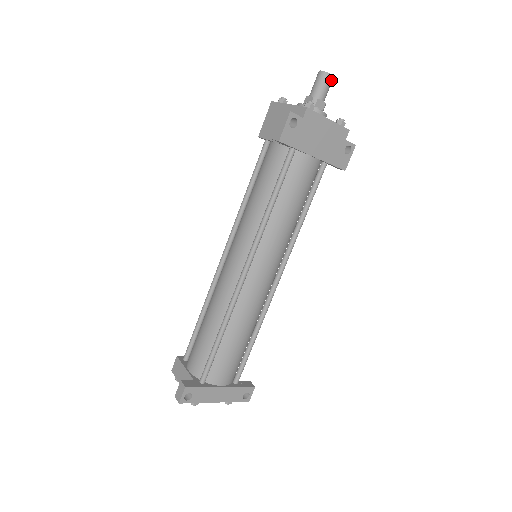
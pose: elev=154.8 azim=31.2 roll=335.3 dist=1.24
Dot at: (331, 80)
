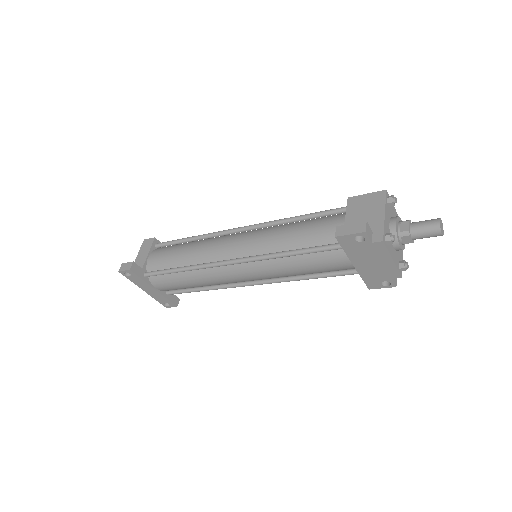
Dot at: occluded
